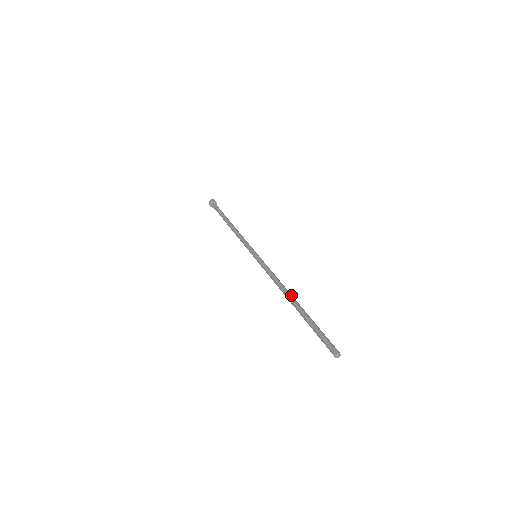
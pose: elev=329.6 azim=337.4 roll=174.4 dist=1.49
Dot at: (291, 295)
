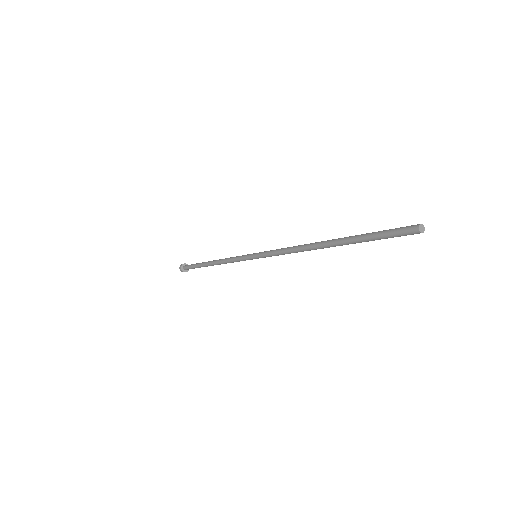
Dot at: (321, 242)
